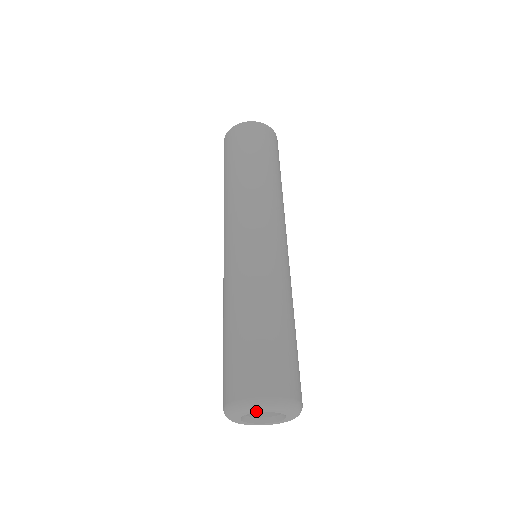
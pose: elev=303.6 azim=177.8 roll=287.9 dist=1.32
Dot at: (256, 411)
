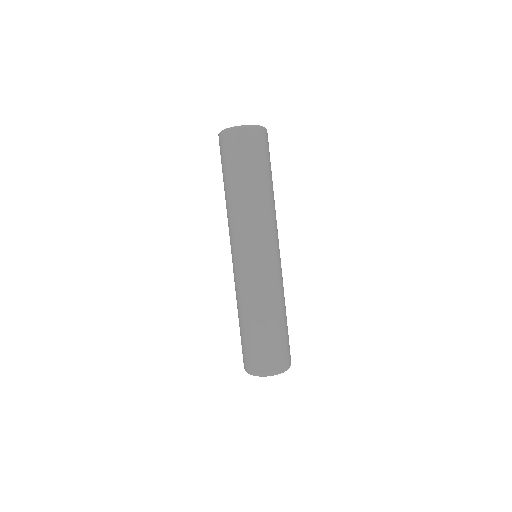
Dot at: (273, 375)
